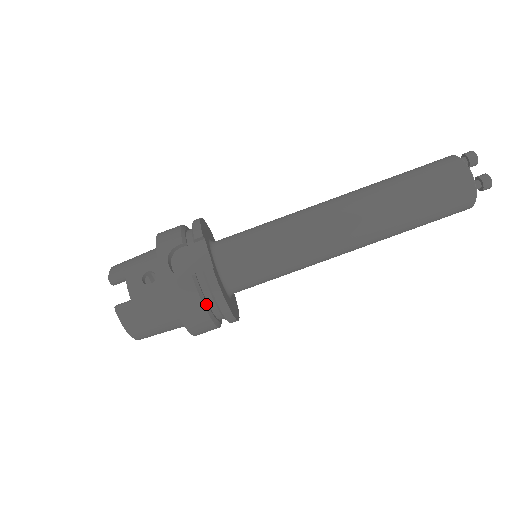
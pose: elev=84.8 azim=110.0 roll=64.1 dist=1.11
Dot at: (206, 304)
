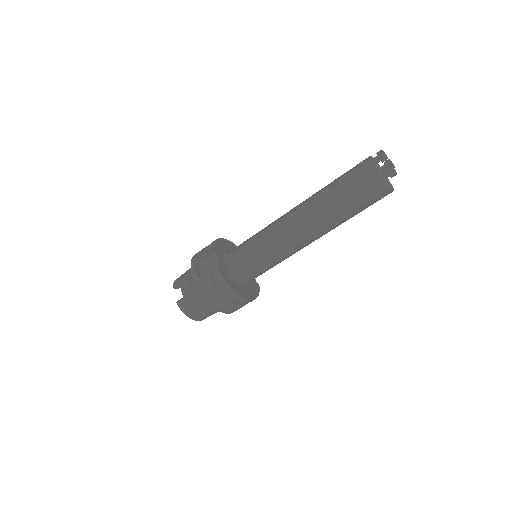
Dot at: (221, 292)
